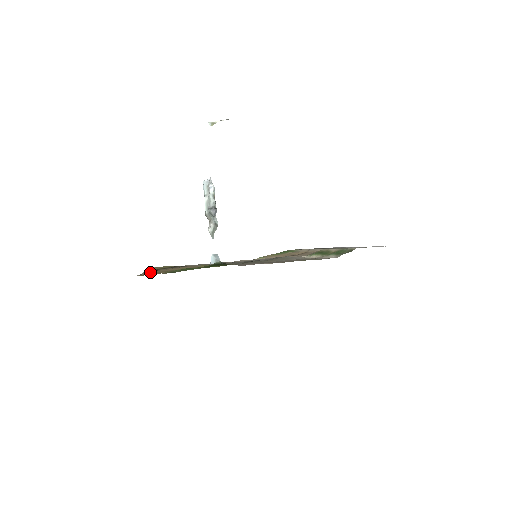
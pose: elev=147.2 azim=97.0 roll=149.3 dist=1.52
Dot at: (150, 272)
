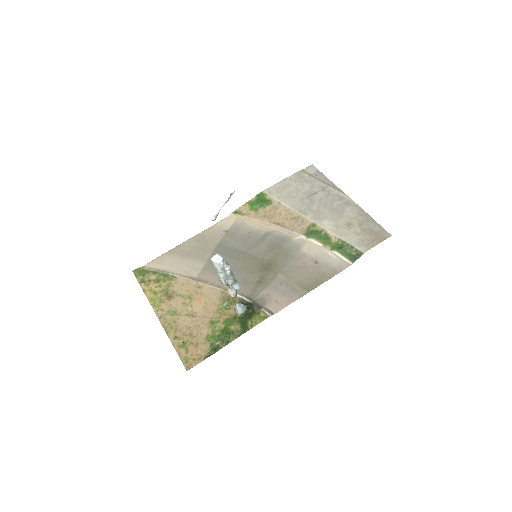
Dot at: (179, 337)
